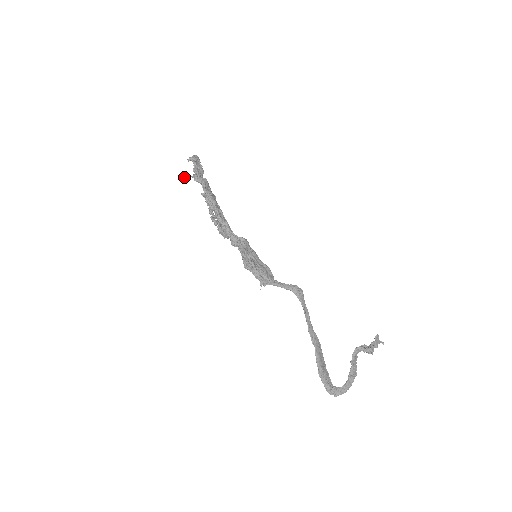
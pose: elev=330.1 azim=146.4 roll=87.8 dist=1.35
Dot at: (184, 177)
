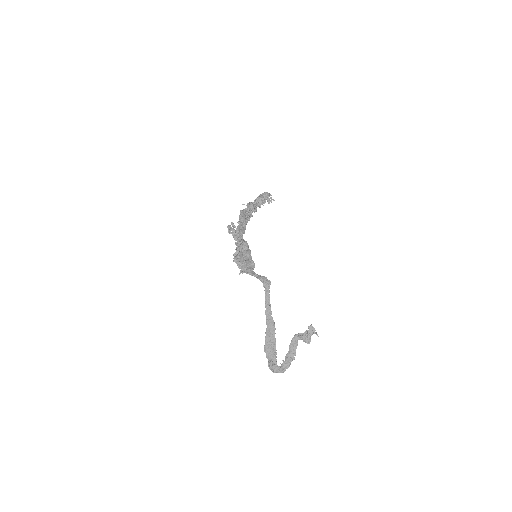
Dot at: (242, 204)
